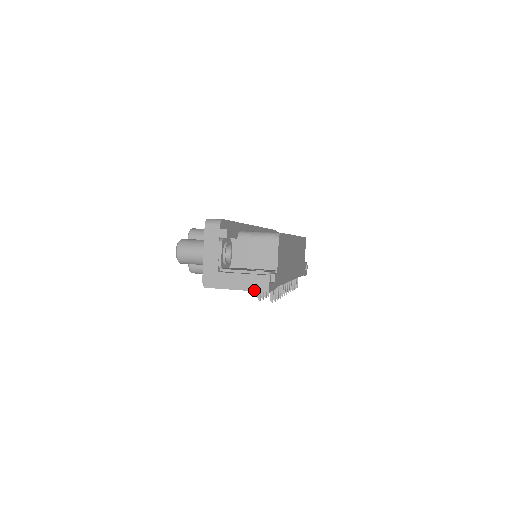
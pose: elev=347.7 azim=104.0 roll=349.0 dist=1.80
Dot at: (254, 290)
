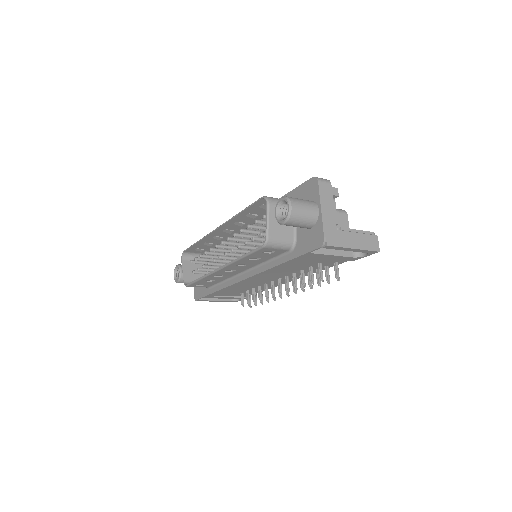
Dot at: (369, 249)
